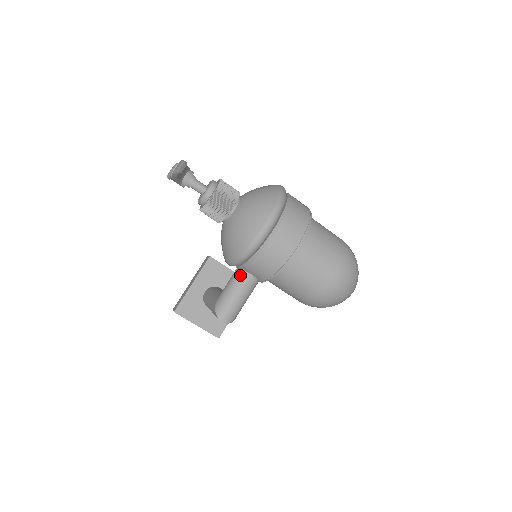
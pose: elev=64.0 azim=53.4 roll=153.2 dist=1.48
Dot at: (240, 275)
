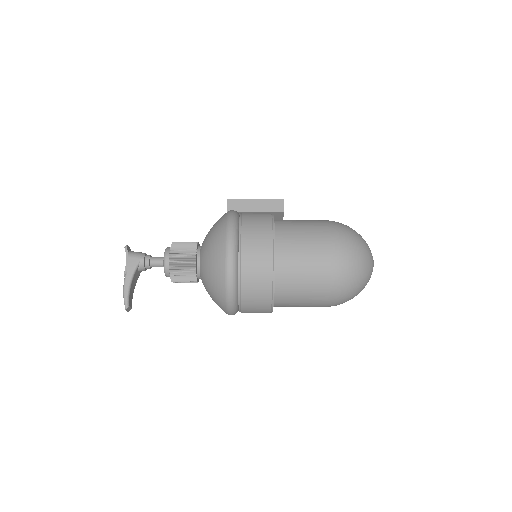
Dot at: occluded
